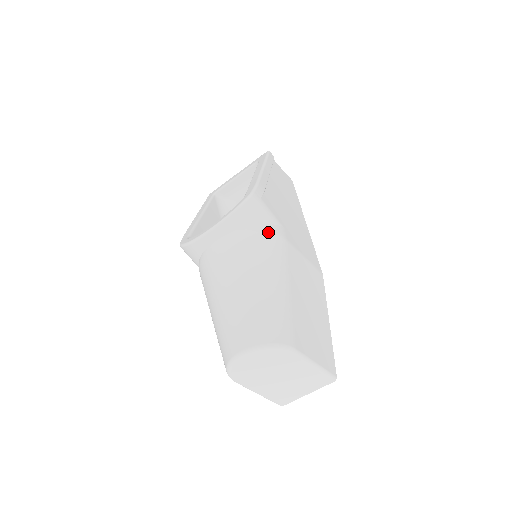
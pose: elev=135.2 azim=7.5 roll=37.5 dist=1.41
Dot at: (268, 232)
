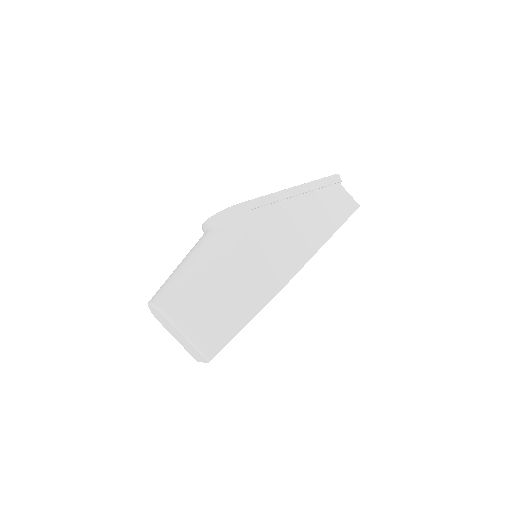
Dot at: (228, 238)
